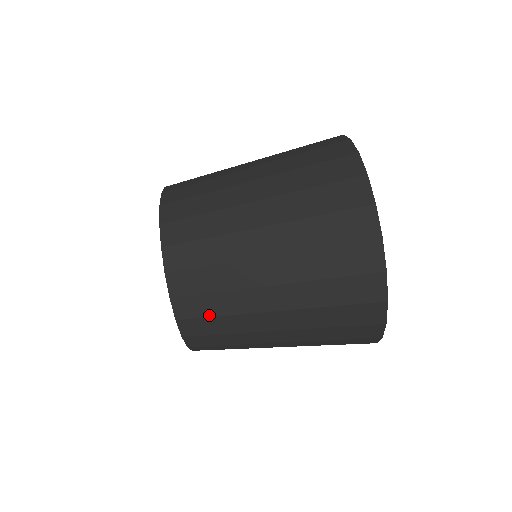
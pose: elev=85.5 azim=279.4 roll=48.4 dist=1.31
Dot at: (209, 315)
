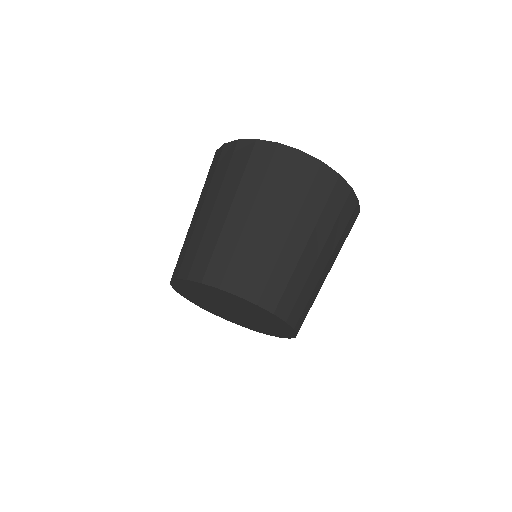
Dot at: (210, 257)
